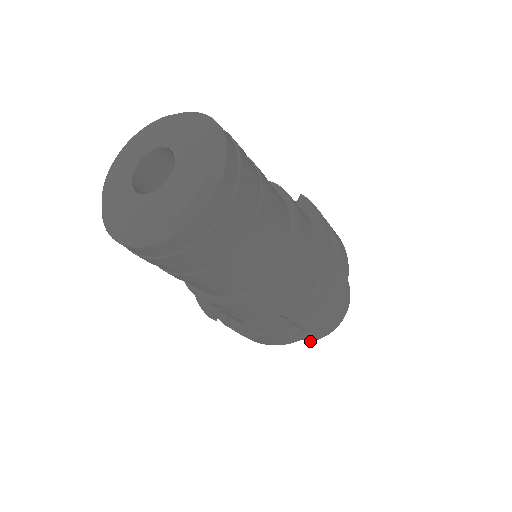
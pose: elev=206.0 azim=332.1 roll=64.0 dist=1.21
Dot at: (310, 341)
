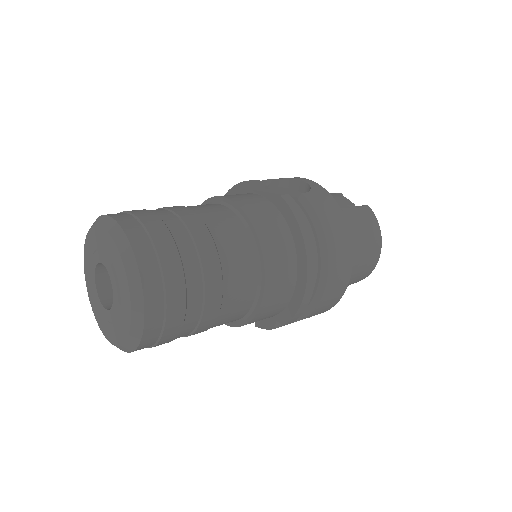
Dot at: occluded
